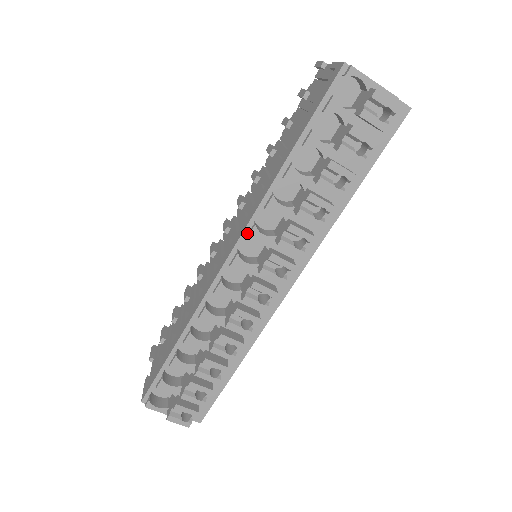
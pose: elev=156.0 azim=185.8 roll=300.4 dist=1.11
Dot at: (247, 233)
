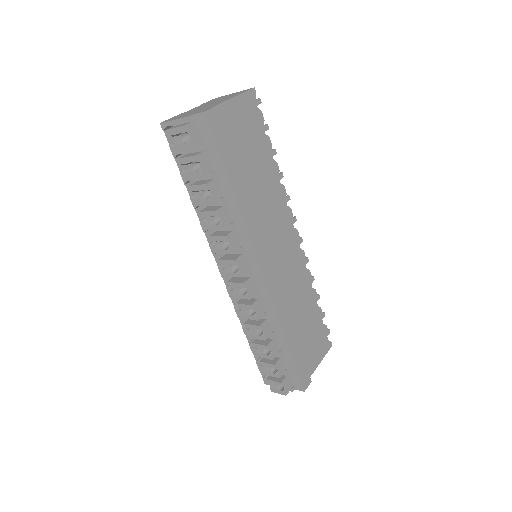
Dot at: occluded
